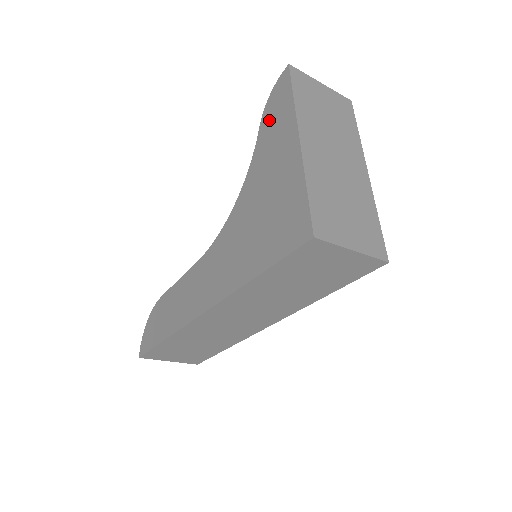
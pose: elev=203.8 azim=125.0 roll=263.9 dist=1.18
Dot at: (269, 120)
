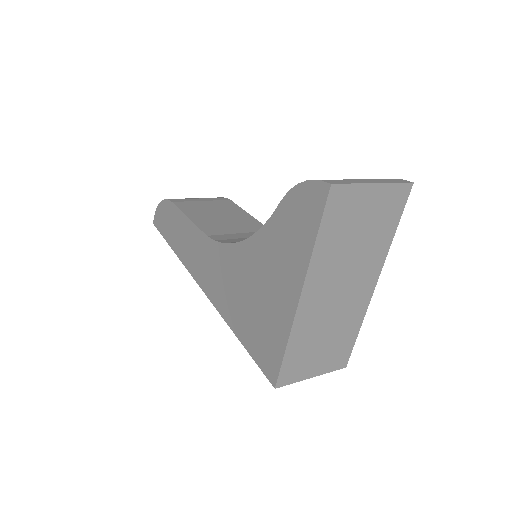
Dot at: (289, 217)
